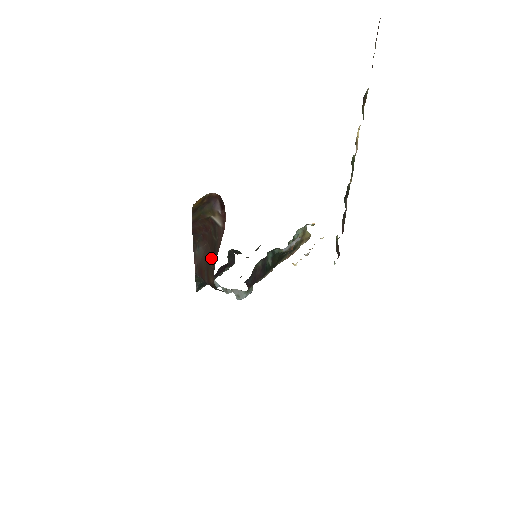
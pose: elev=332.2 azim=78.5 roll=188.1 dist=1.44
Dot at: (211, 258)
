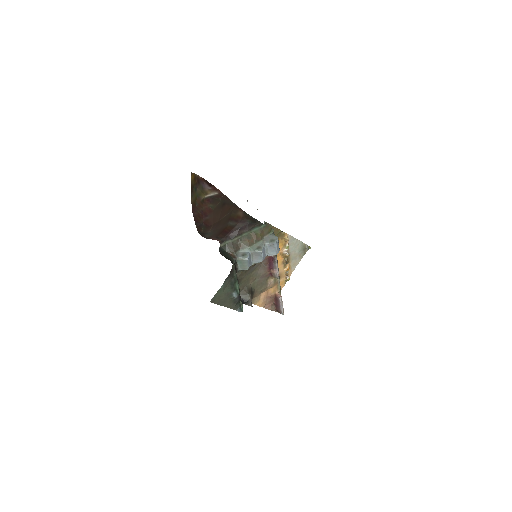
Dot at: (225, 213)
